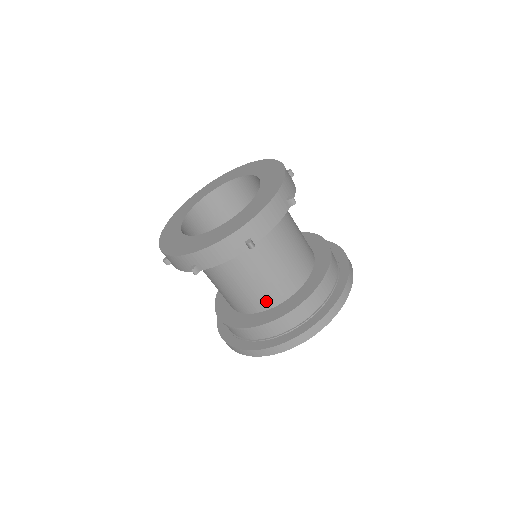
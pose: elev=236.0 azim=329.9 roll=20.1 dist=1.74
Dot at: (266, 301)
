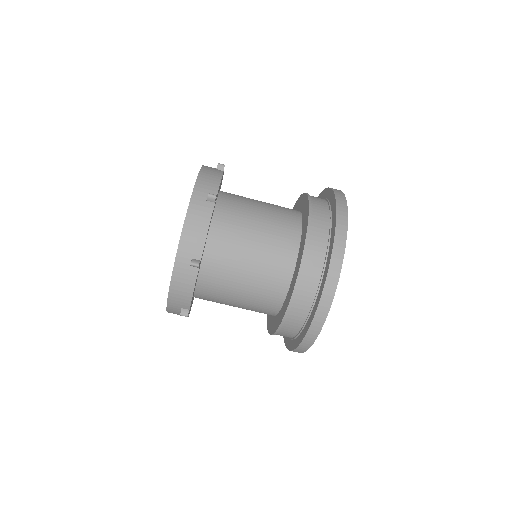
Dot at: (286, 252)
